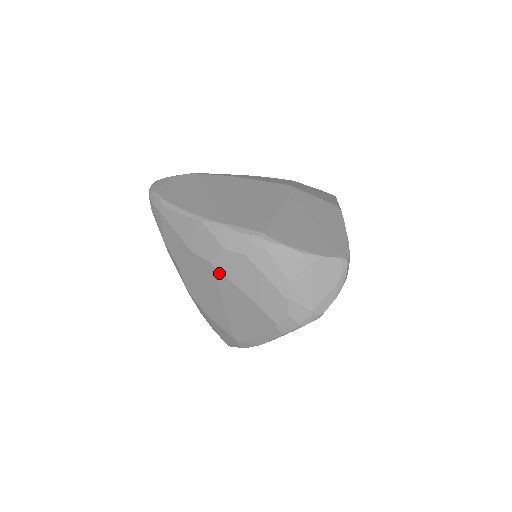
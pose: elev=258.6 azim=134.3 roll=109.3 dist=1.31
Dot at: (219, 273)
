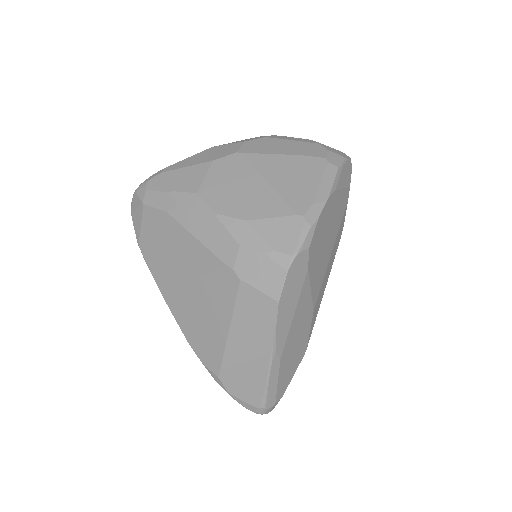
Dot at: (250, 155)
